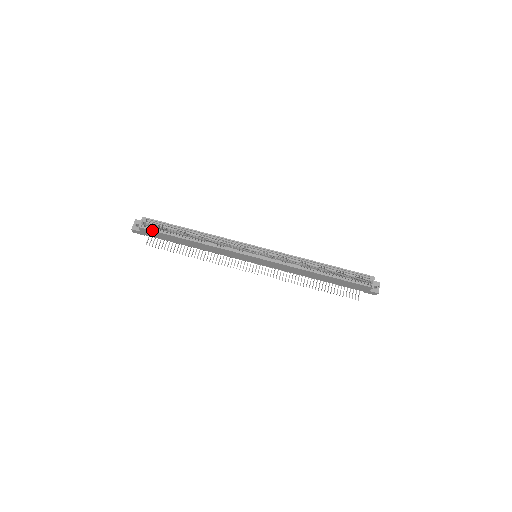
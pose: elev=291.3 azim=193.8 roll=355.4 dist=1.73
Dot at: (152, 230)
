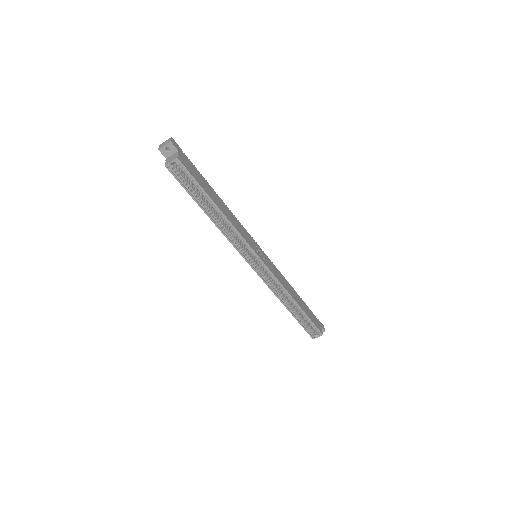
Dot at: (177, 179)
